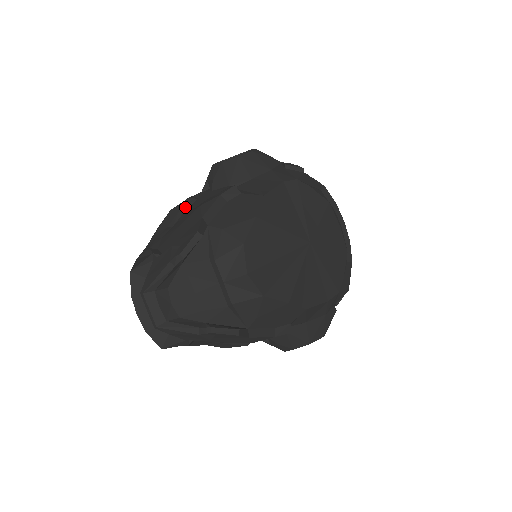
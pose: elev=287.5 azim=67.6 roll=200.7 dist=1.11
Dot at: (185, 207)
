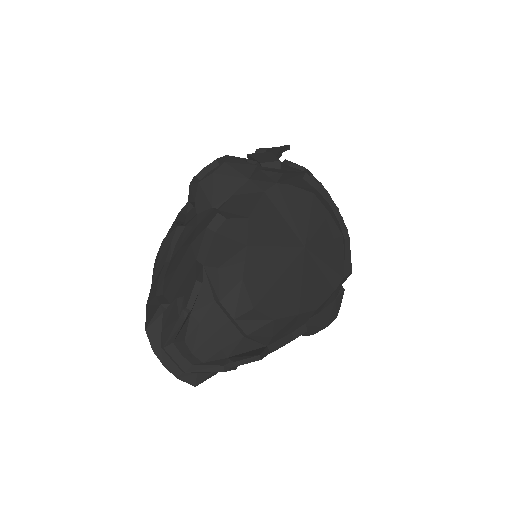
Dot at: (176, 237)
